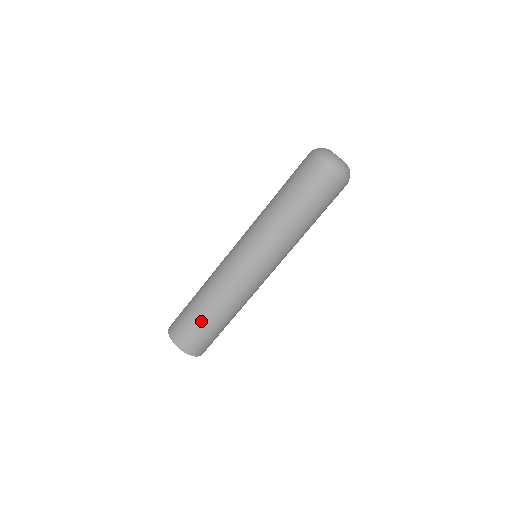
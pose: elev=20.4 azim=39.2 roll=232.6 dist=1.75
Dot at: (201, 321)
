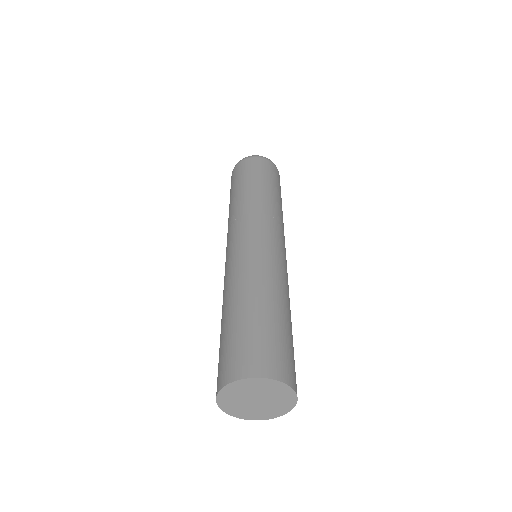
Dot at: (228, 328)
